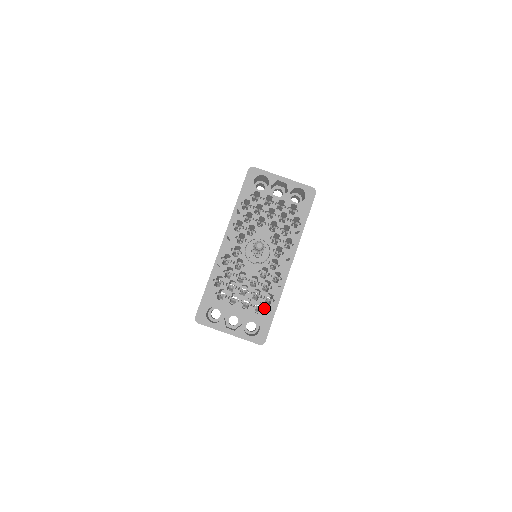
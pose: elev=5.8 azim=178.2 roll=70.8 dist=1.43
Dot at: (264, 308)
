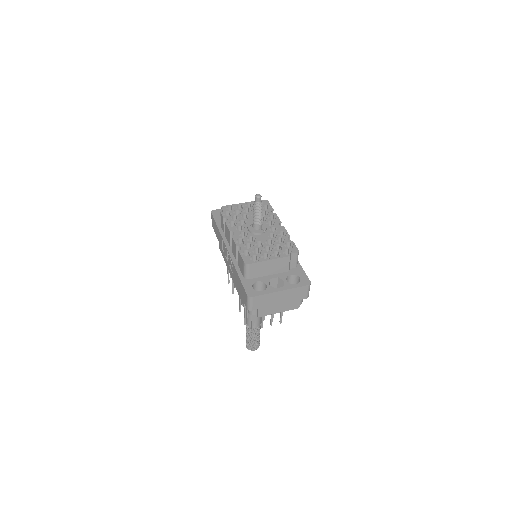
Dot at: (291, 251)
